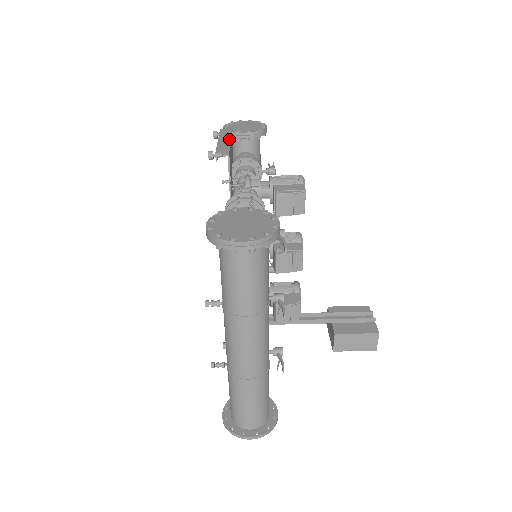
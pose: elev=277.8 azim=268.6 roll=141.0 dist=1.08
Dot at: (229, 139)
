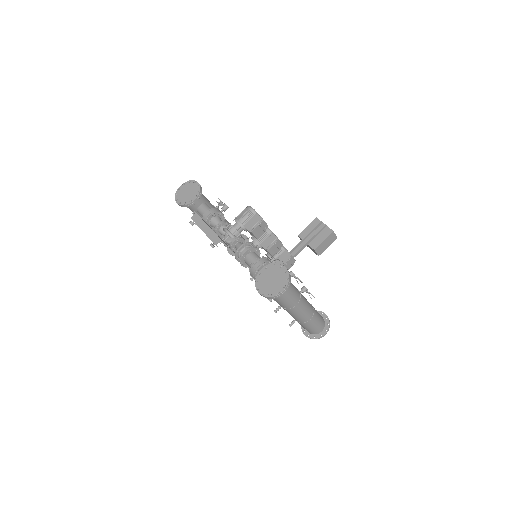
Dot at: (207, 226)
